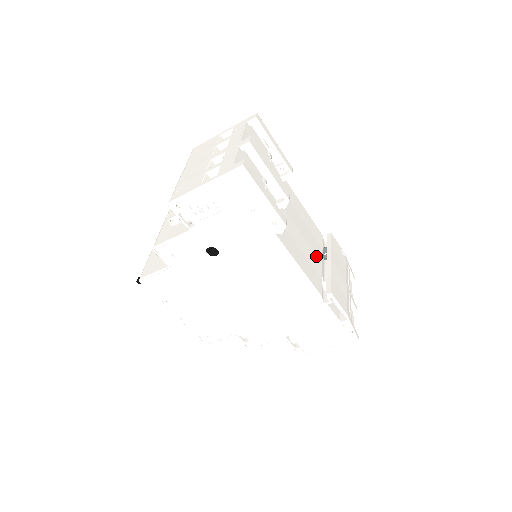
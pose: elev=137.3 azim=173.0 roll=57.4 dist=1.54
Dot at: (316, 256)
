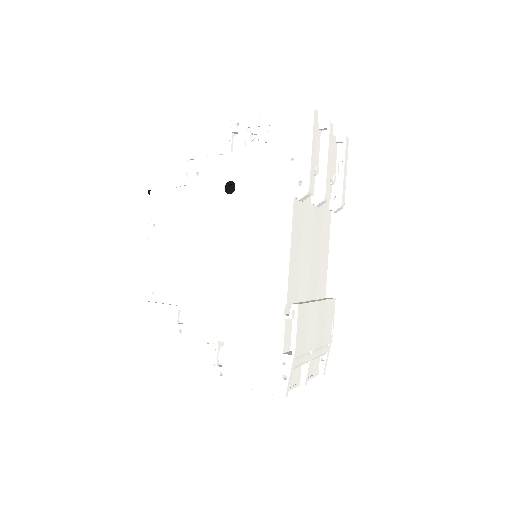
Dot at: (308, 285)
